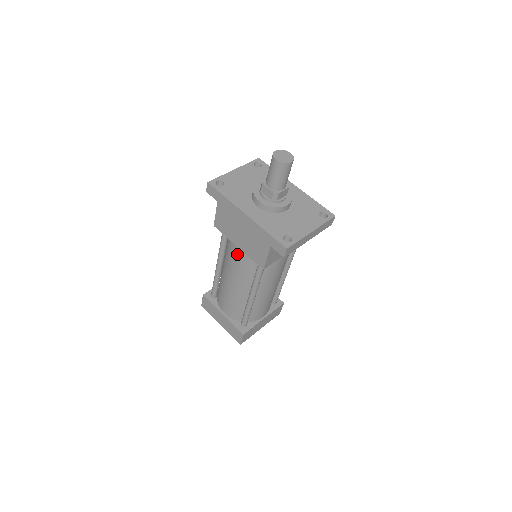
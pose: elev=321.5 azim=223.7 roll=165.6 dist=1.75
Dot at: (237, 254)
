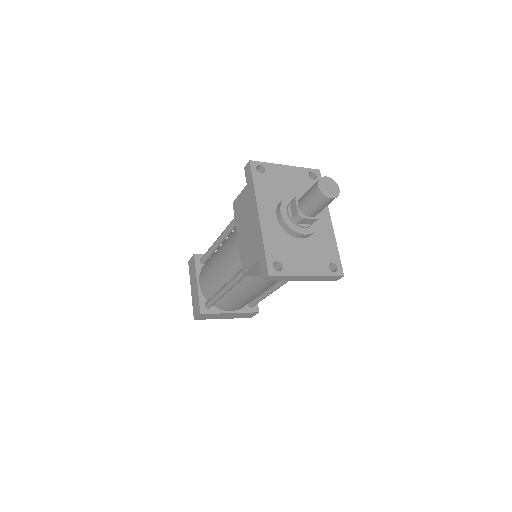
Dot at: (234, 243)
